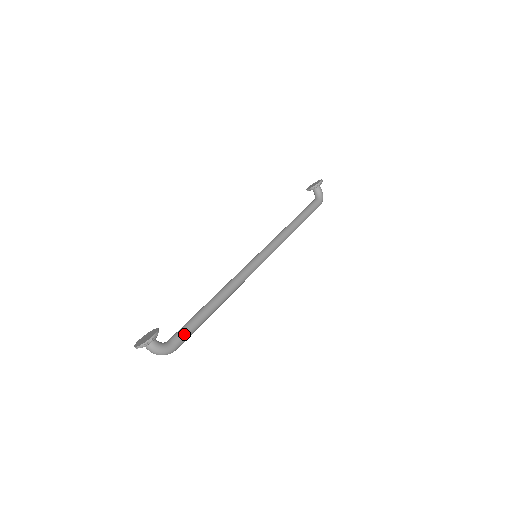
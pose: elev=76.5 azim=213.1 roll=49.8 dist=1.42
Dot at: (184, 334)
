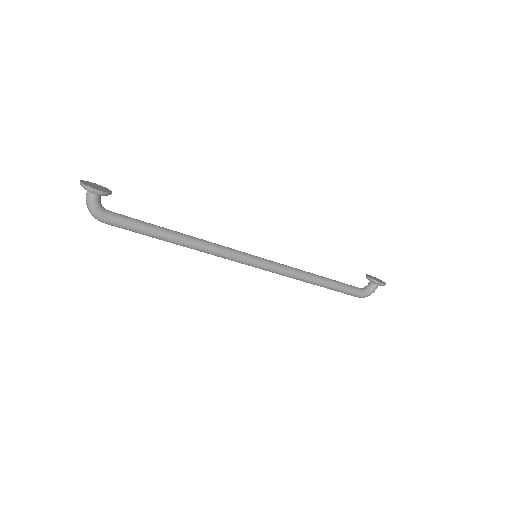
Dot at: (124, 222)
